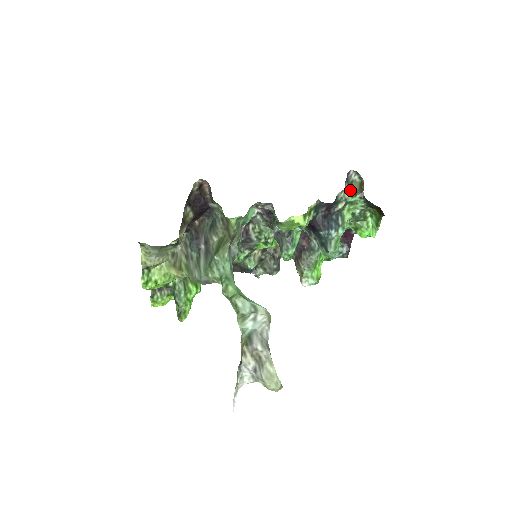
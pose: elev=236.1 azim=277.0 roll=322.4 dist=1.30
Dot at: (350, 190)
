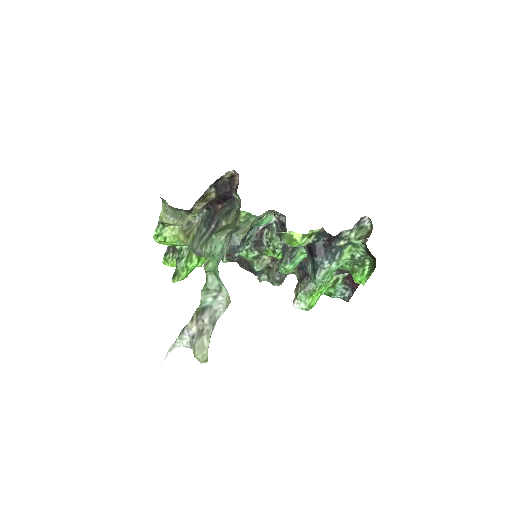
Dot at: (357, 233)
